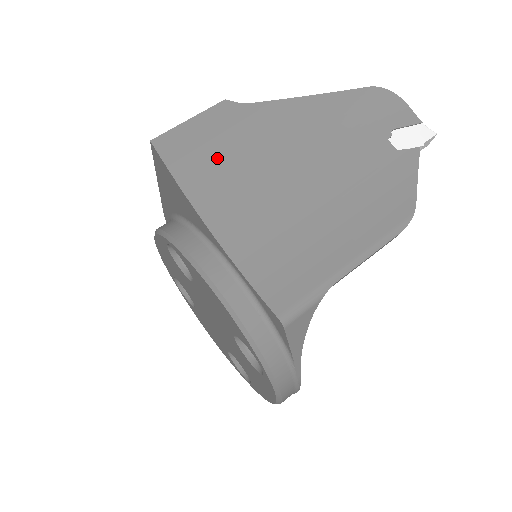
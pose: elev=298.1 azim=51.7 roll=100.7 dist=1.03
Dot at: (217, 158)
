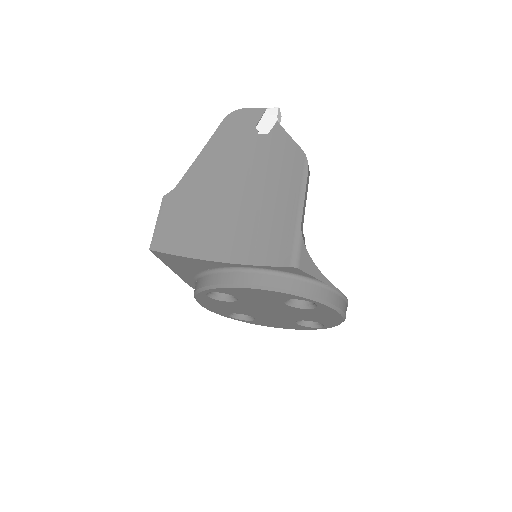
Dot at: (187, 226)
